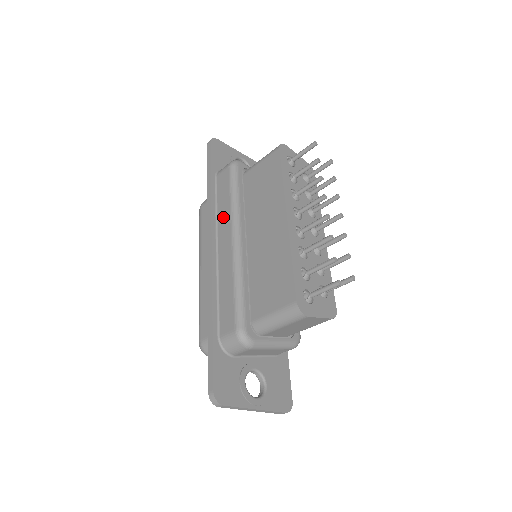
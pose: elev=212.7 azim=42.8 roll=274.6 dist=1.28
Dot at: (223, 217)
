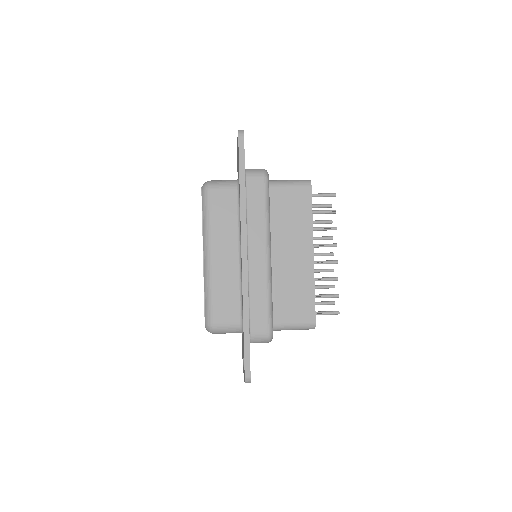
Dot at: (256, 228)
